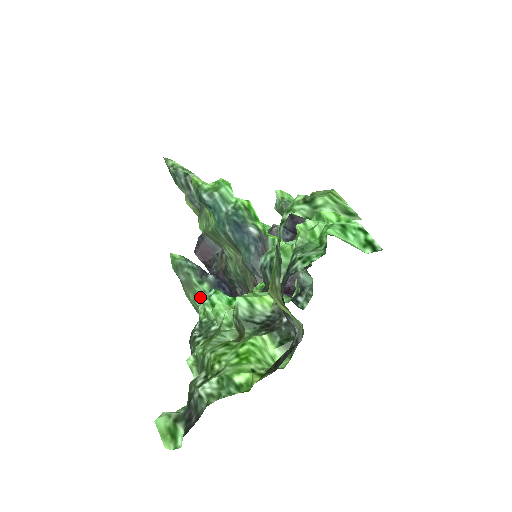
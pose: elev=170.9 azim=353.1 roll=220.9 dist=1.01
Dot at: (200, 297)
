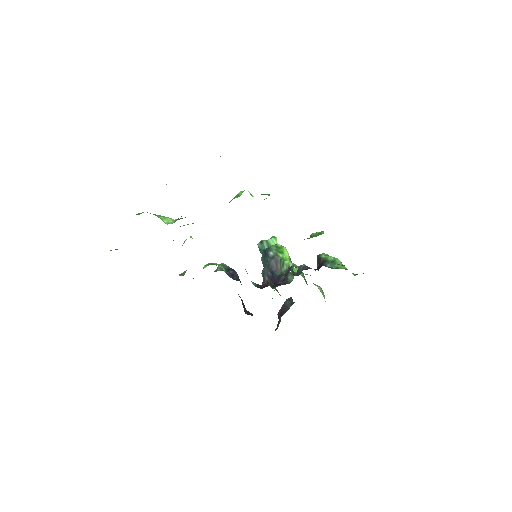
Dot at: occluded
